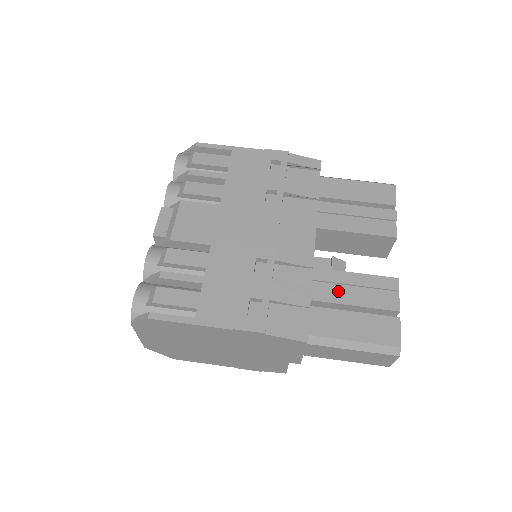
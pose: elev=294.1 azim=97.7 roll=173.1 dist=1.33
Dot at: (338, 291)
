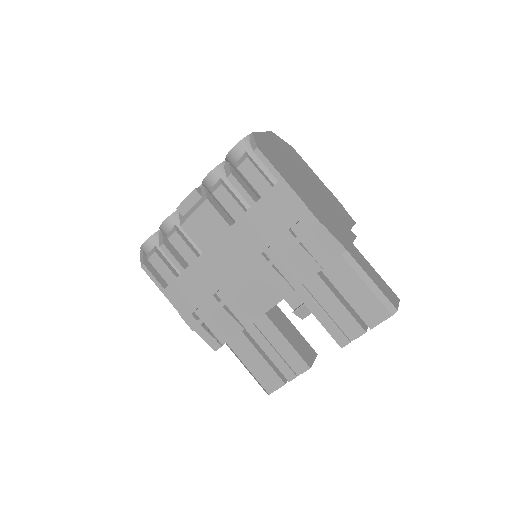
Dot at: (266, 339)
